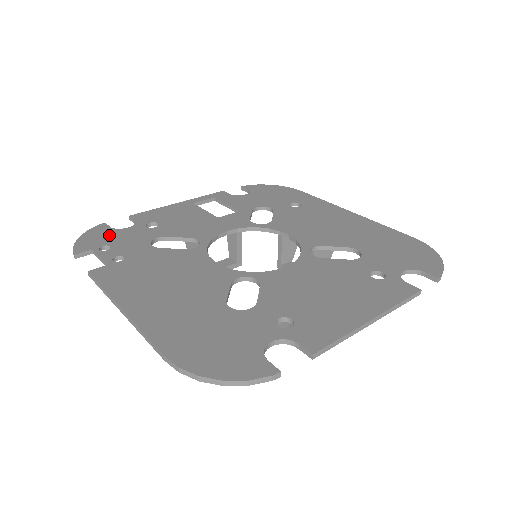
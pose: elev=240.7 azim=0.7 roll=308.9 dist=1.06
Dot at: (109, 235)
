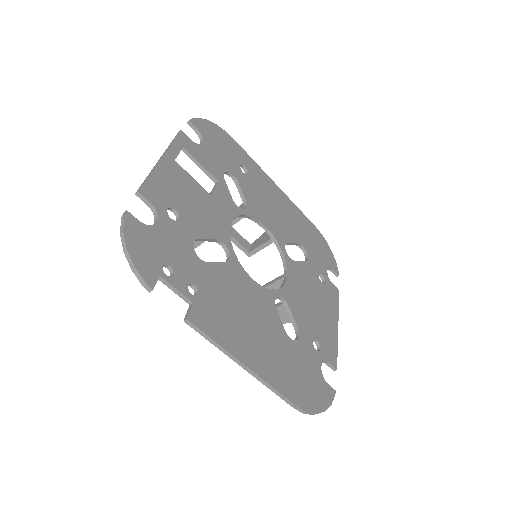
Dot at: (153, 242)
